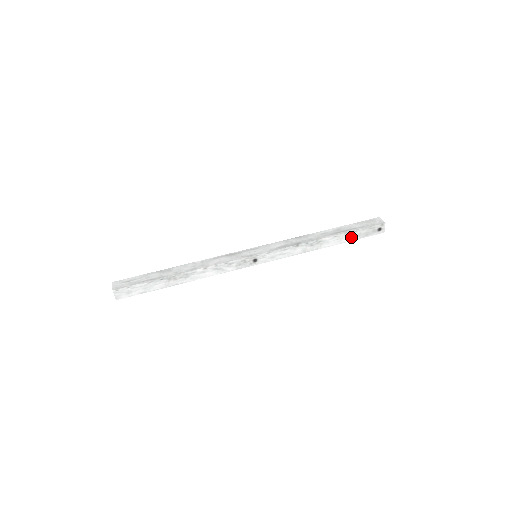
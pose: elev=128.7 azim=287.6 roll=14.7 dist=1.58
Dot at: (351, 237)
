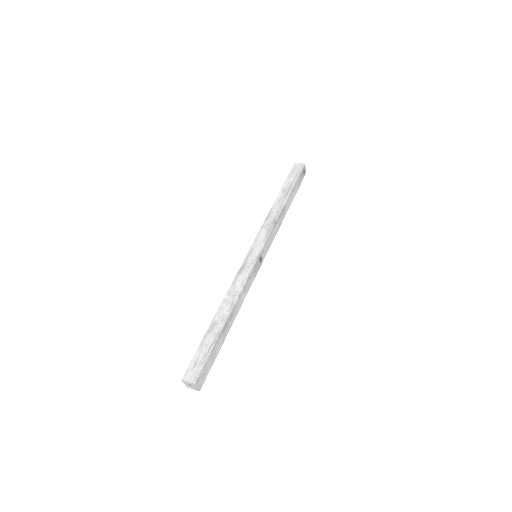
Dot at: (295, 191)
